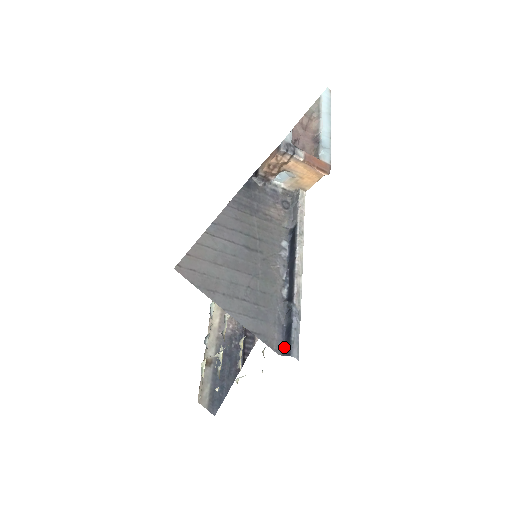
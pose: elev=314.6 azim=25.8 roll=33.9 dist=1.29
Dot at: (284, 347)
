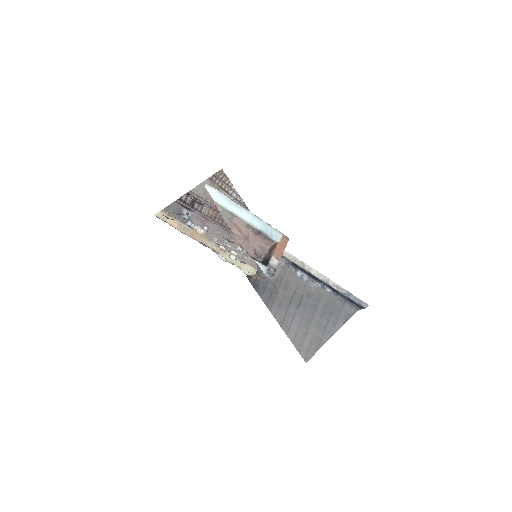
Dot at: (356, 307)
